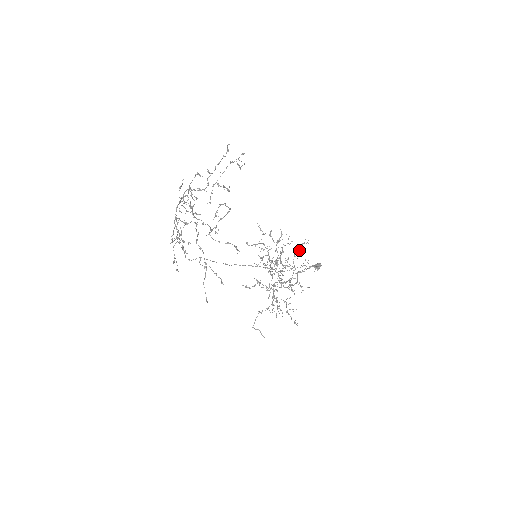
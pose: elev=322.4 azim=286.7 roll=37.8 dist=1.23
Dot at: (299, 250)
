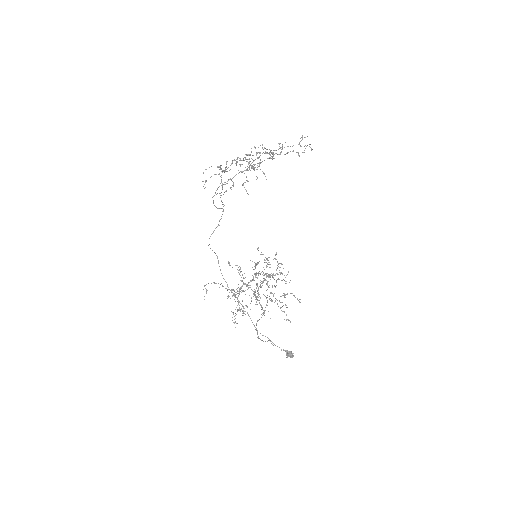
Dot at: occluded
